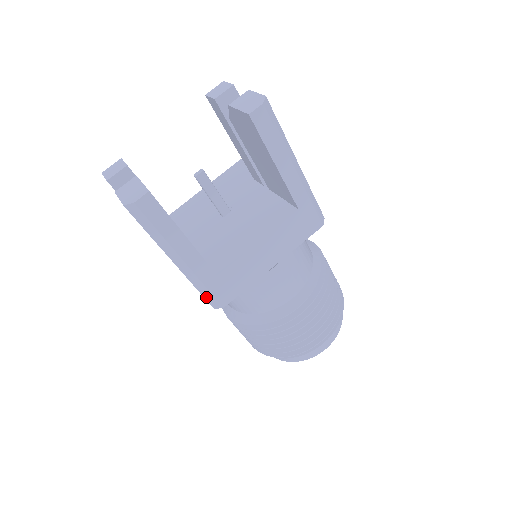
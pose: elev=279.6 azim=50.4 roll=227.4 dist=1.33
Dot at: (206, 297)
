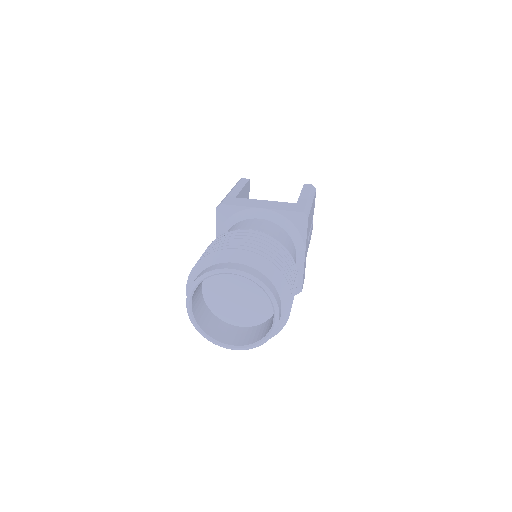
Dot at: occluded
